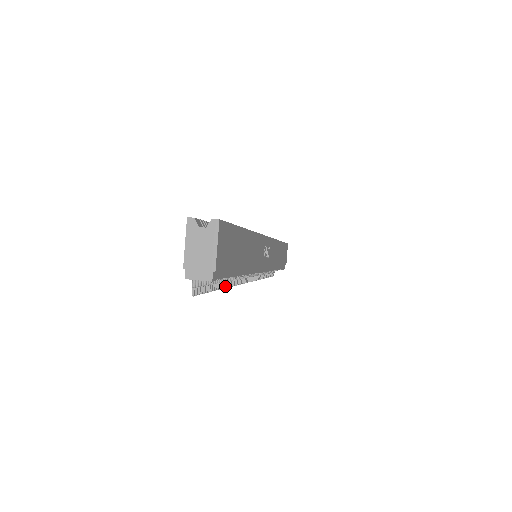
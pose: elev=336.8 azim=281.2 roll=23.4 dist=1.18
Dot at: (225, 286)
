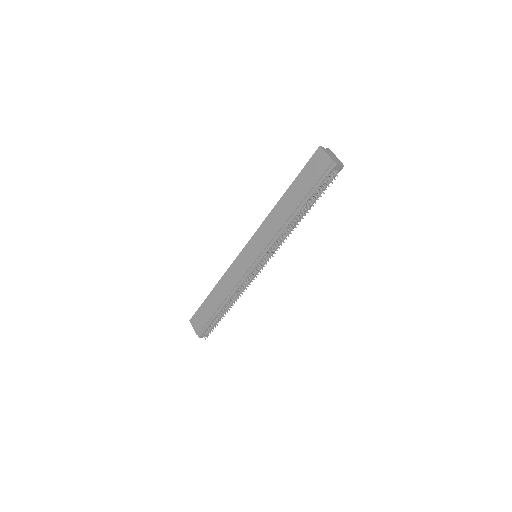
Dot at: occluded
